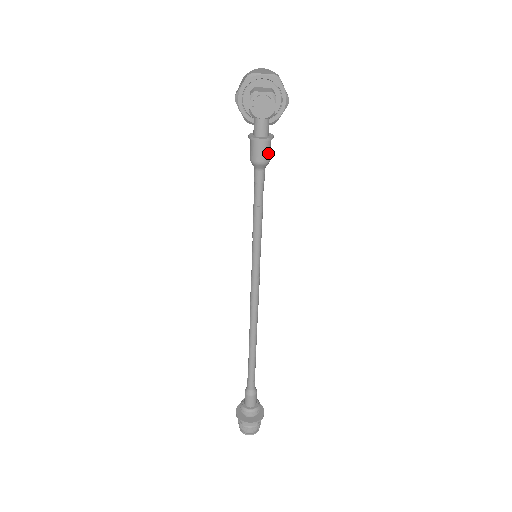
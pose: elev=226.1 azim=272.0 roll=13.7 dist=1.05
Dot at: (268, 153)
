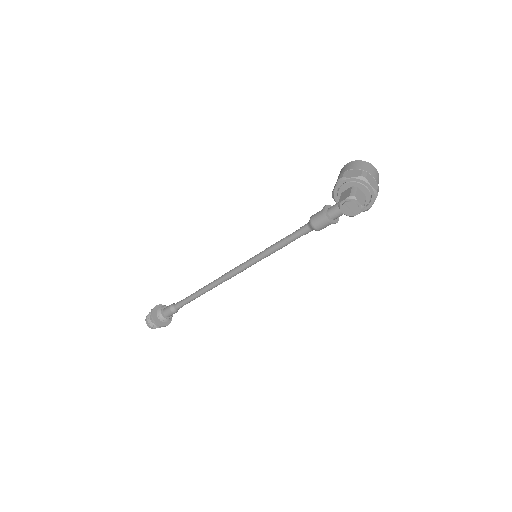
Dot at: (325, 227)
